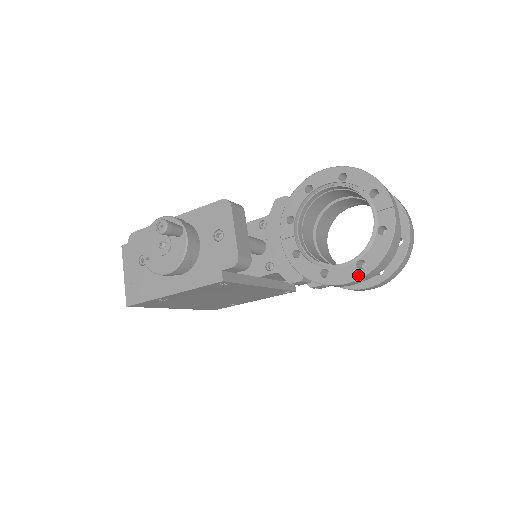
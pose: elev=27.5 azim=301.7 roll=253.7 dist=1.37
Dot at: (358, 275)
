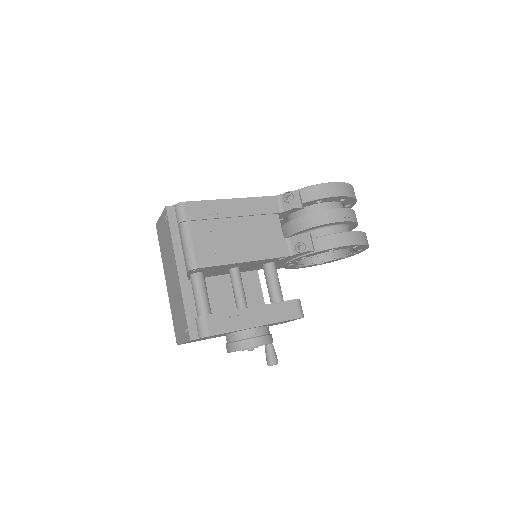
Dot at: occluded
